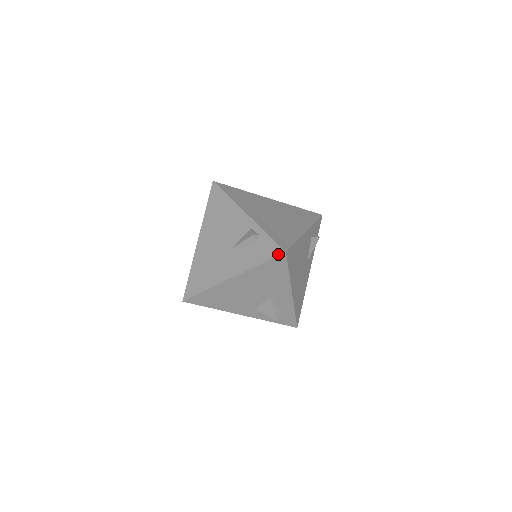
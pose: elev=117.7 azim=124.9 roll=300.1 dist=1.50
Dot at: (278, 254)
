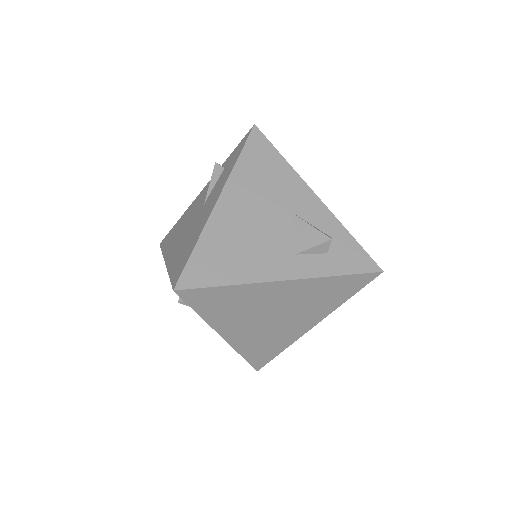
Dot at: (249, 133)
